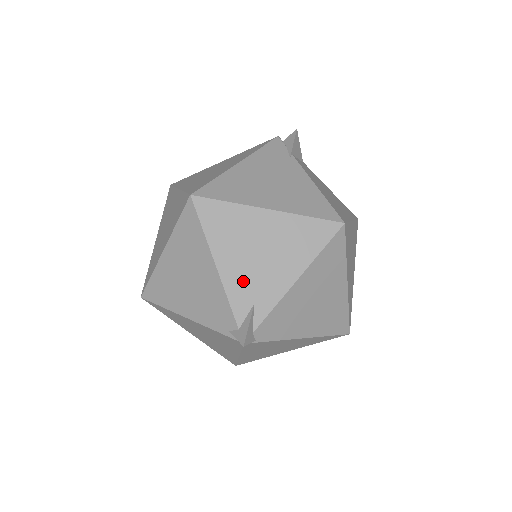
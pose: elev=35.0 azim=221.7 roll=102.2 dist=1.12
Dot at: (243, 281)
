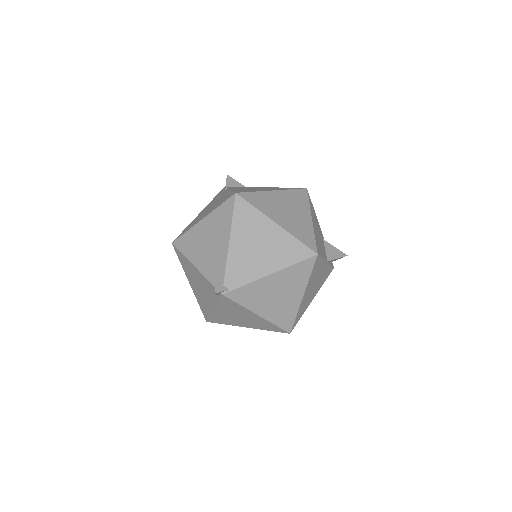
Dot at: (208, 263)
